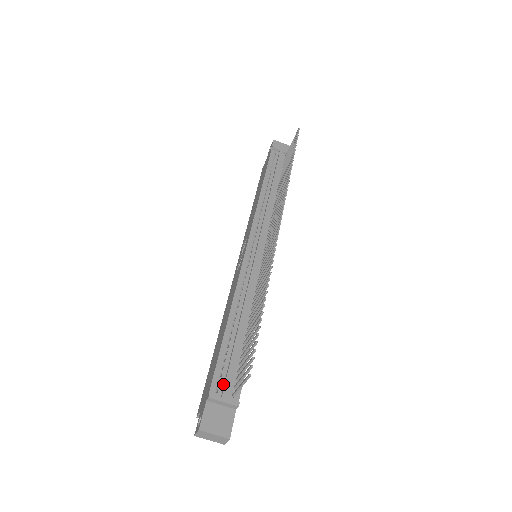
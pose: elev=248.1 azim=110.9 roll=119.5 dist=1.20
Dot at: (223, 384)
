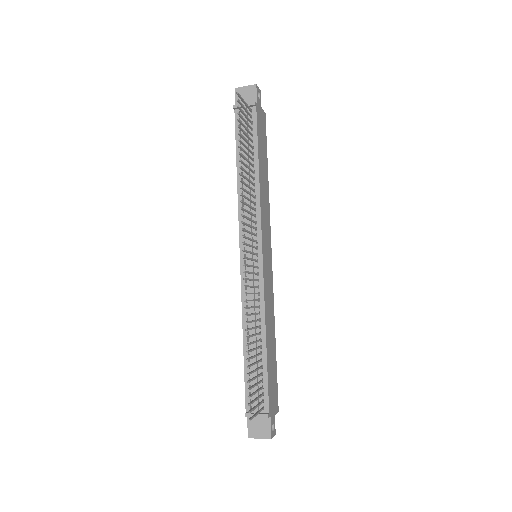
Dot at: occluded
